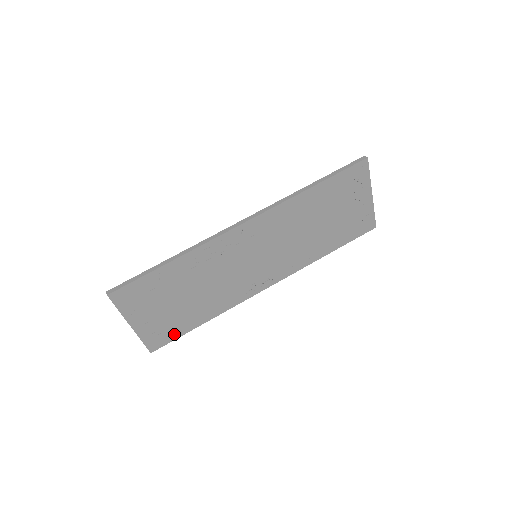
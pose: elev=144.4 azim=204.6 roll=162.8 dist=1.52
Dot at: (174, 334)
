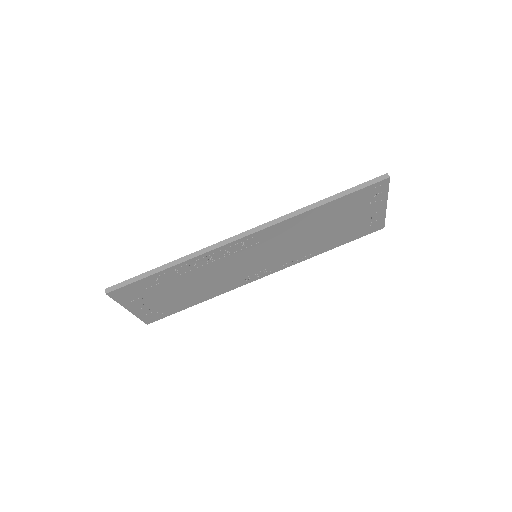
Dot at: (170, 312)
